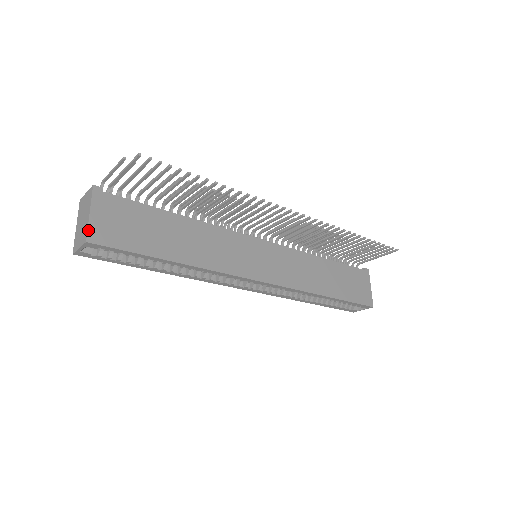
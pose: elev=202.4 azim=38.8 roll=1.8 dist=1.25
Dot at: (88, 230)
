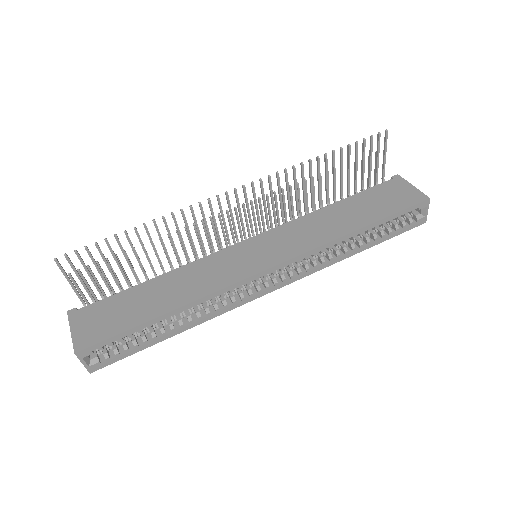
Dot at: (73, 344)
